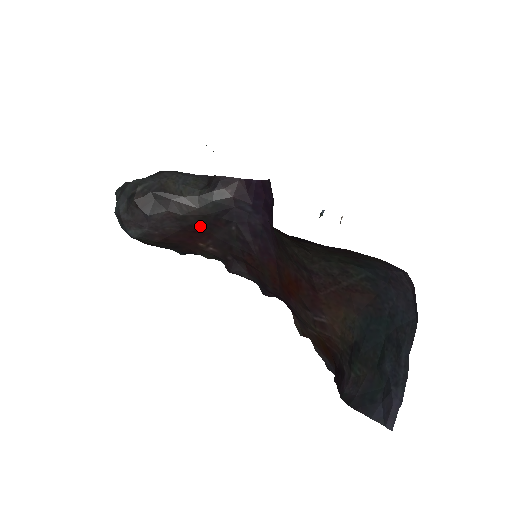
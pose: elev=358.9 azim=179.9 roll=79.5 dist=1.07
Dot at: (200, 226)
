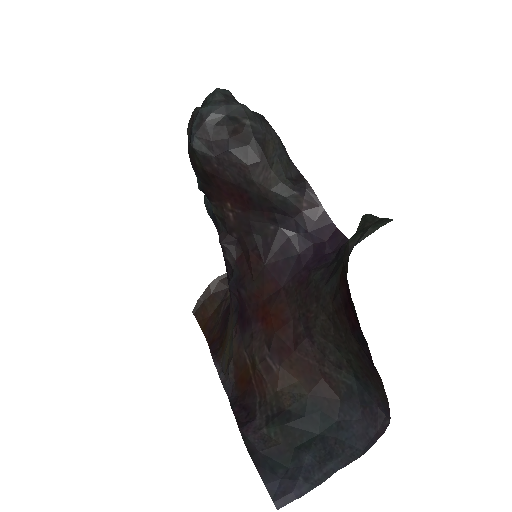
Dot at: (252, 199)
